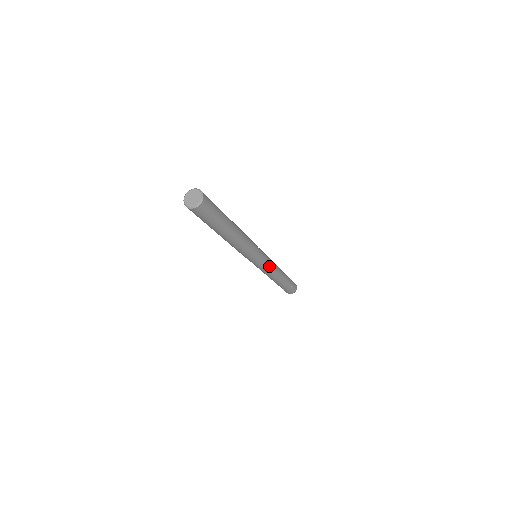
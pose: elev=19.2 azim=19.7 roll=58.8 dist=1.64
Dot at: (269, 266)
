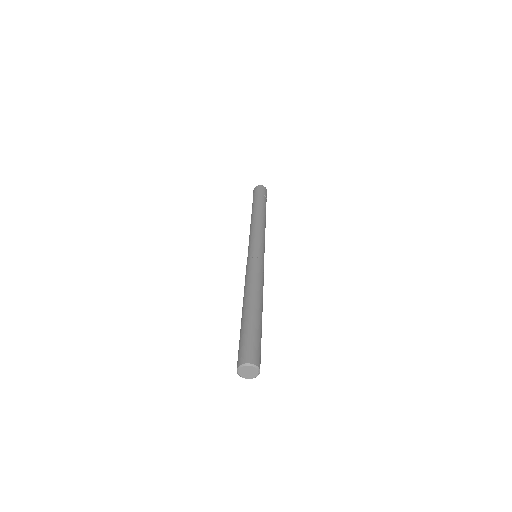
Dot at: occluded
